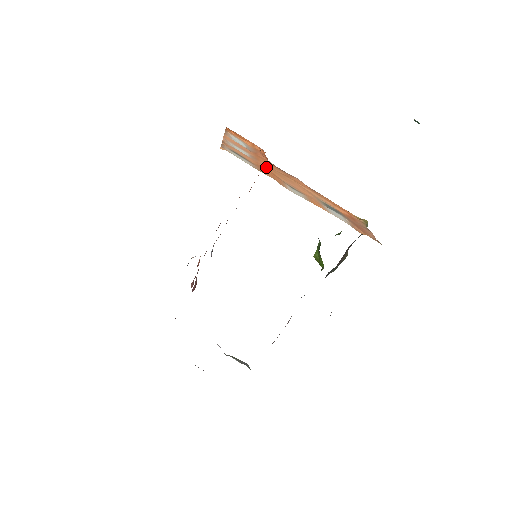
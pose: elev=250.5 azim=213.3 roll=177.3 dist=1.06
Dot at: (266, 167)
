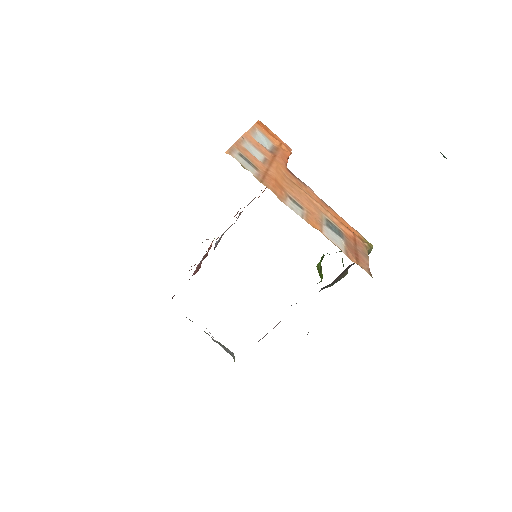
Dot at: (274, 175)
